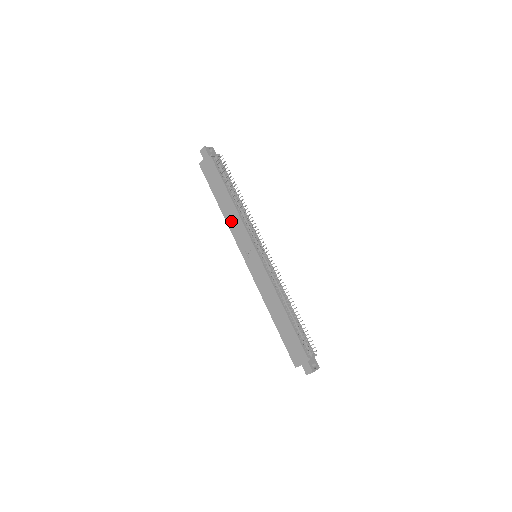
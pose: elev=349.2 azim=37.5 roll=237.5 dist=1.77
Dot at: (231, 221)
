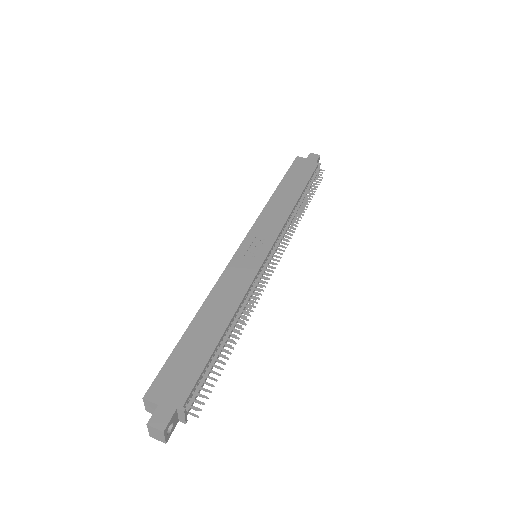
Dot at: (274, 208)
